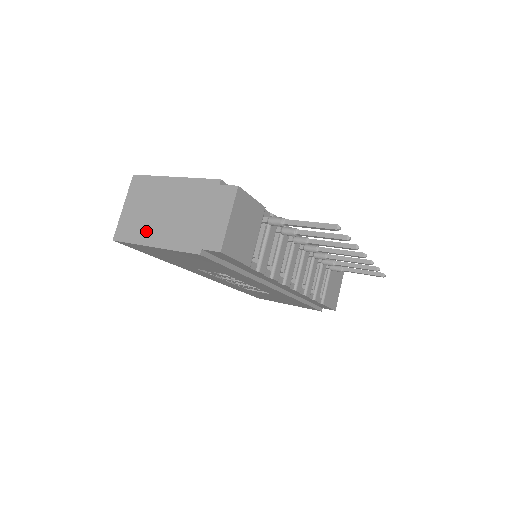
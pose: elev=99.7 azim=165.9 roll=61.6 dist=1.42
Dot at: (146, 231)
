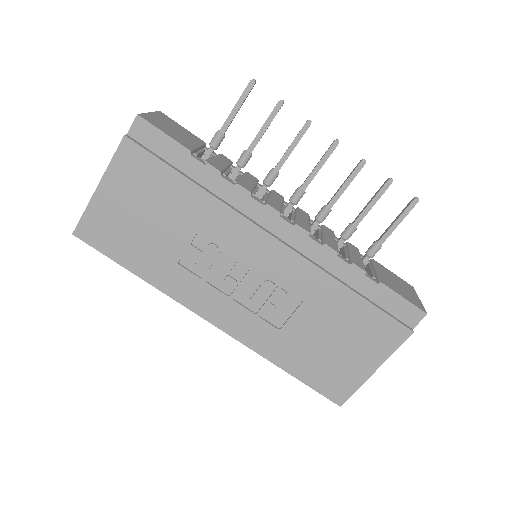
Dot at: occluded
